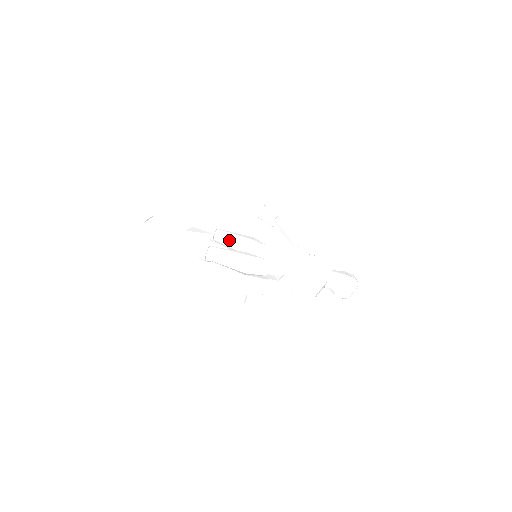
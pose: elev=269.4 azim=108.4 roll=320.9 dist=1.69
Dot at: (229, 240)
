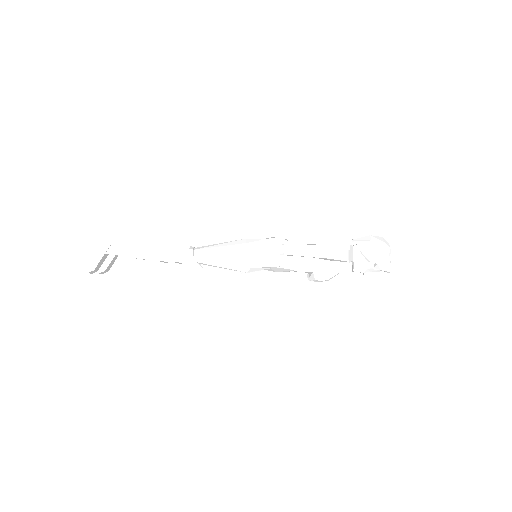
Dot at: occluded
